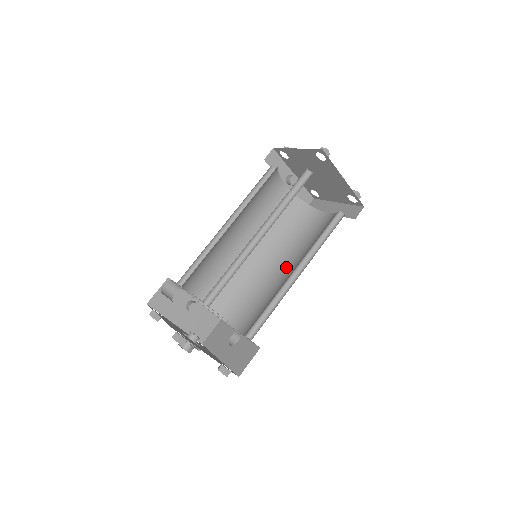
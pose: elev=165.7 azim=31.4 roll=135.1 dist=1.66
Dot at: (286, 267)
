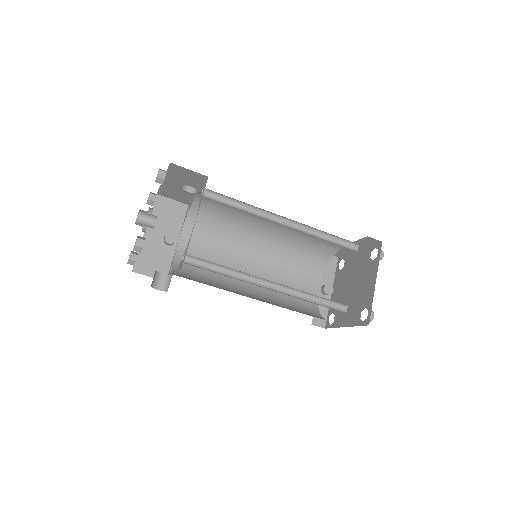
Dot at: occluded
